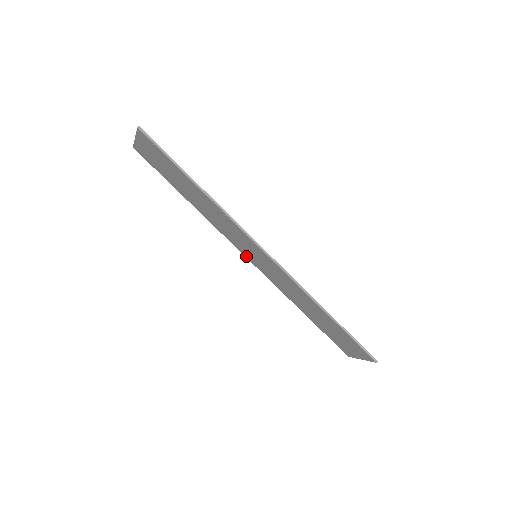
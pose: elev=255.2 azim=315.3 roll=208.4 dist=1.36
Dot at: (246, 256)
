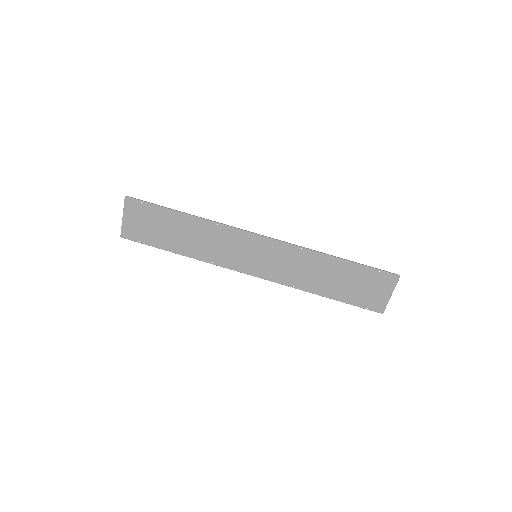
Dot at: (248, 272)
